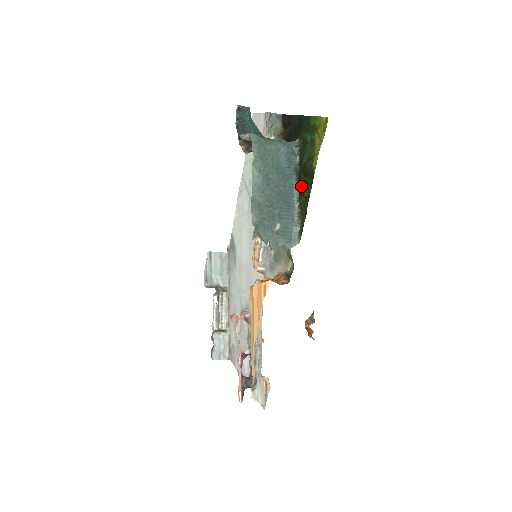
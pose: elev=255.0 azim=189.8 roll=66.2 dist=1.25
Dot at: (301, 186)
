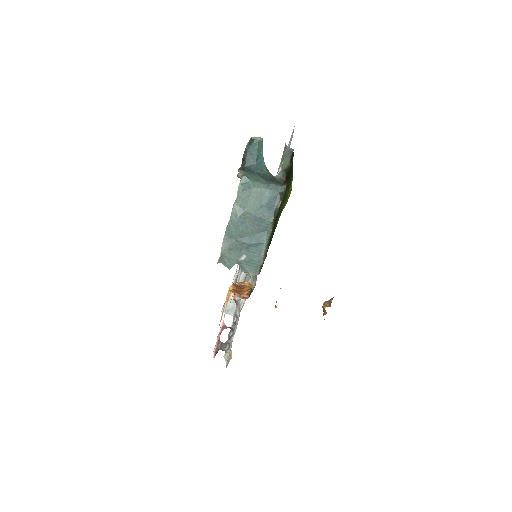
Dot at: (273, 230)
